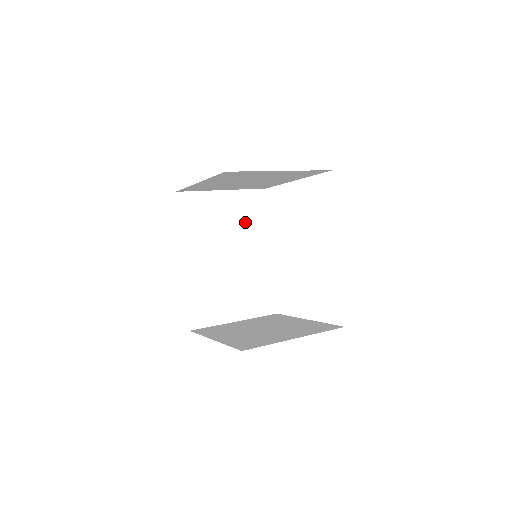
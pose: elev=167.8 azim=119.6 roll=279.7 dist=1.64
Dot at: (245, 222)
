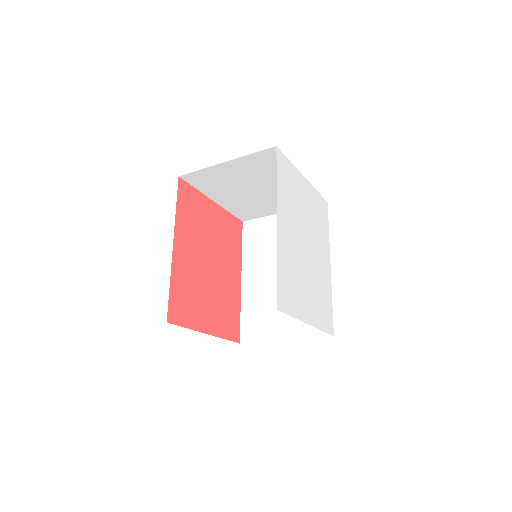
Dot at: occluded
